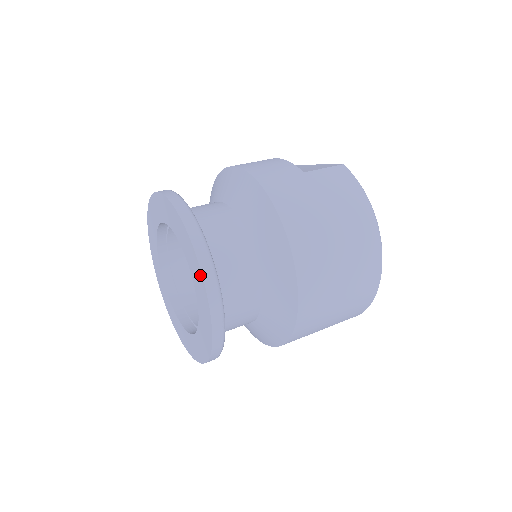
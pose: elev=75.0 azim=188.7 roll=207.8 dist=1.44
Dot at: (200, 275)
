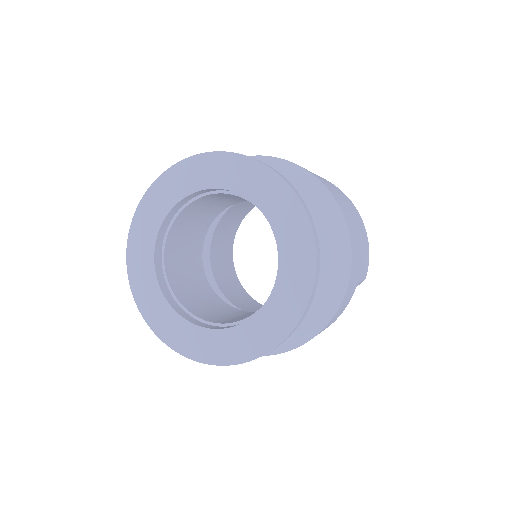
Dot at: (264, 171)
